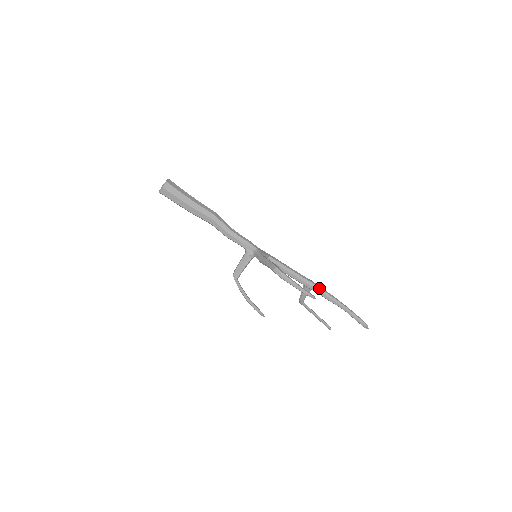
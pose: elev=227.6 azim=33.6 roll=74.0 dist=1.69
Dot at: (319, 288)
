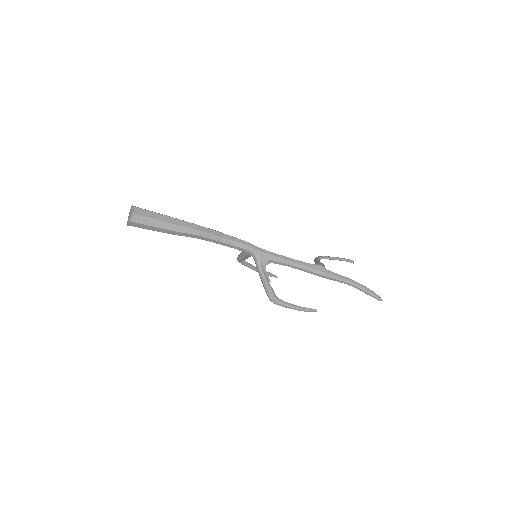
Dot at: (329, 278)
